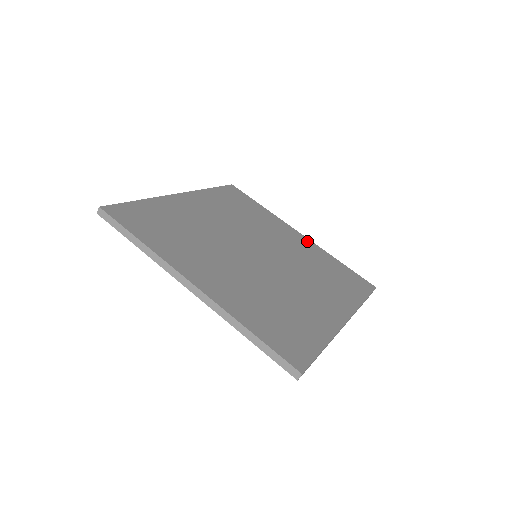
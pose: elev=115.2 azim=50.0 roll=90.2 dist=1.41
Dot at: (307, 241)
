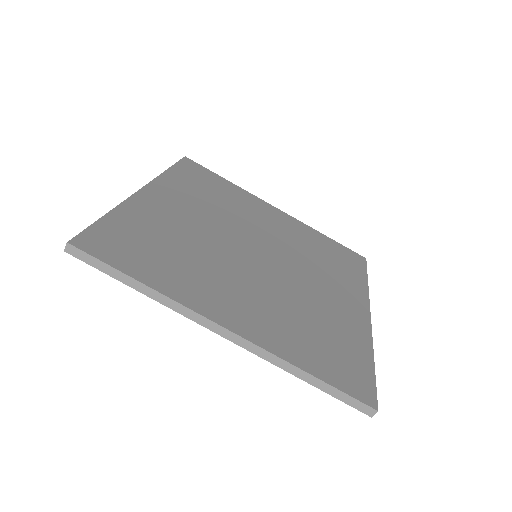
Dot at: (288, 217)
